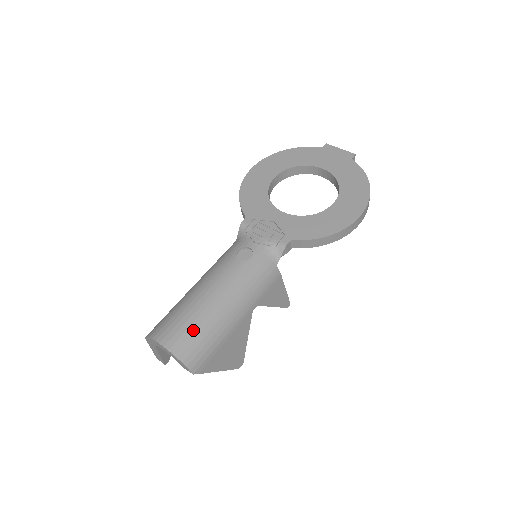
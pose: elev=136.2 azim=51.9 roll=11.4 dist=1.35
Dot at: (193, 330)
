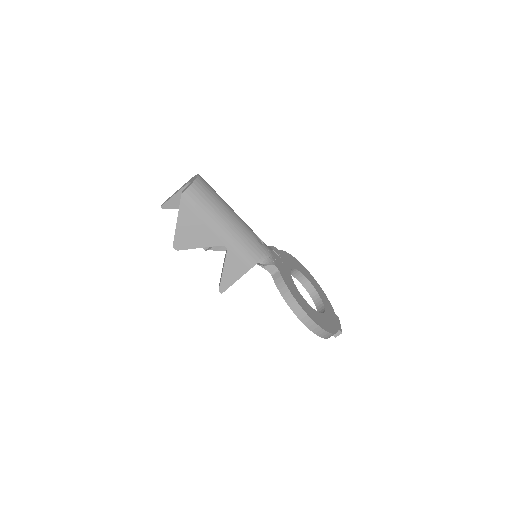
Dot at: (211, 195)
